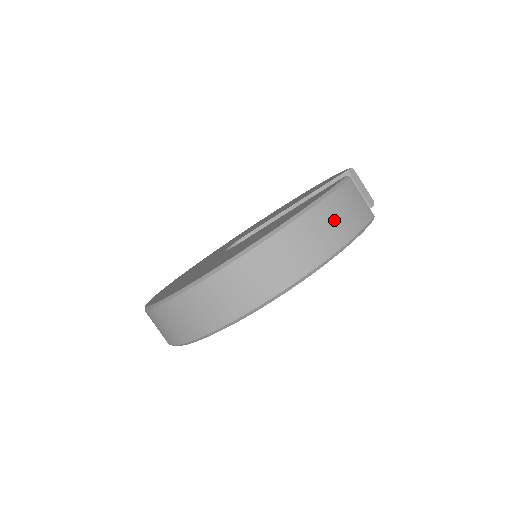
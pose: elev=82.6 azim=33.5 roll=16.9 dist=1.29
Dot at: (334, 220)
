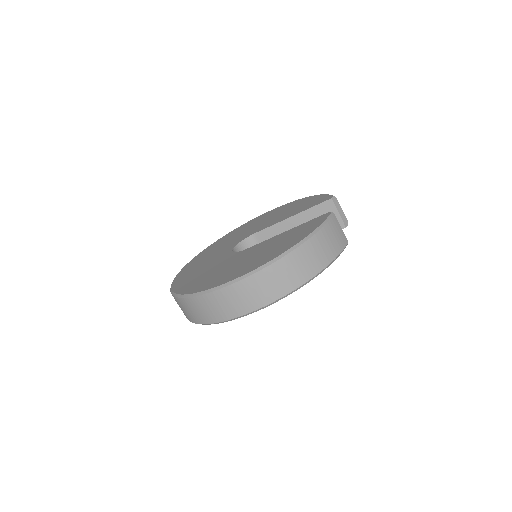
Dot at: (321, 249)
